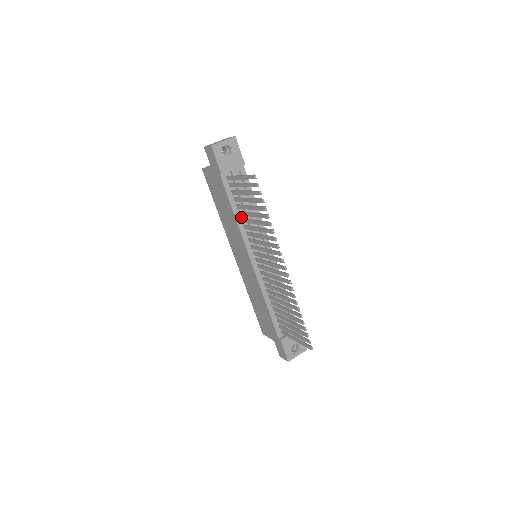
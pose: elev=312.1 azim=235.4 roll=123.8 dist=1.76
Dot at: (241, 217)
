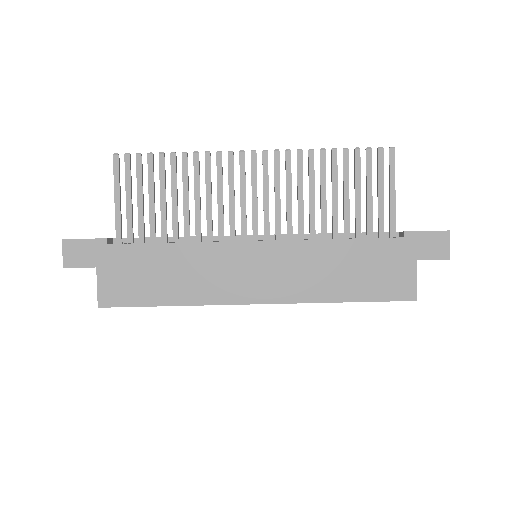
Dot at: occluded
